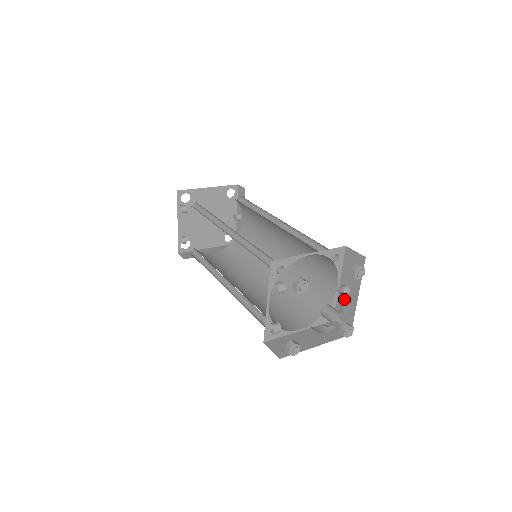
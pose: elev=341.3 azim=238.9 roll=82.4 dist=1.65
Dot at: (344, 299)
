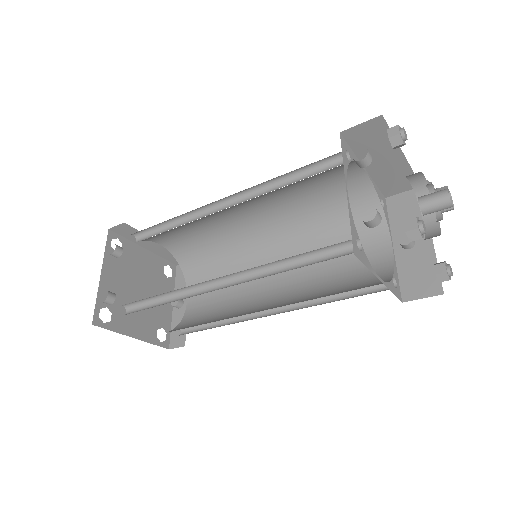
Dot at: occluded
